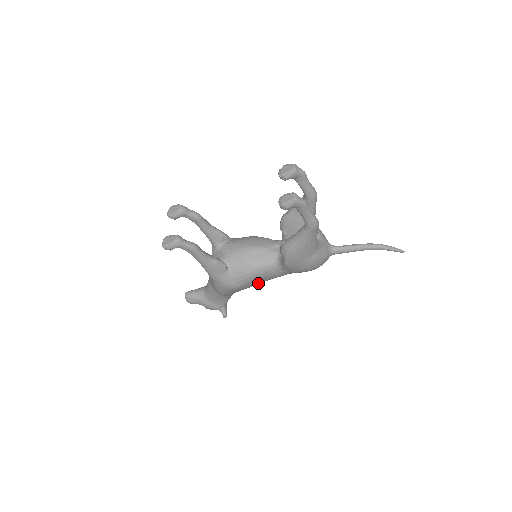
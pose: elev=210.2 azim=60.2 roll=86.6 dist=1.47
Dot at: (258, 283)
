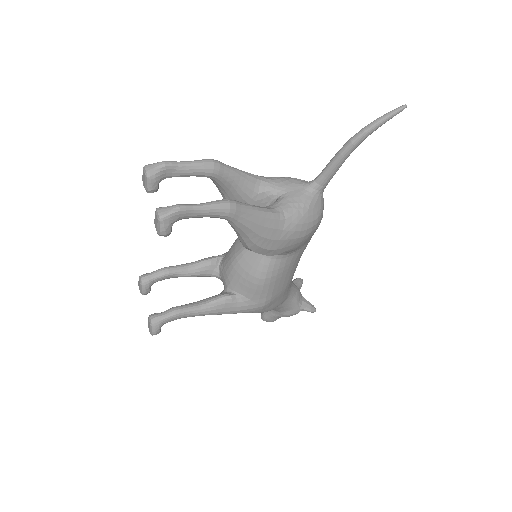
Dot at: (288, 277)
